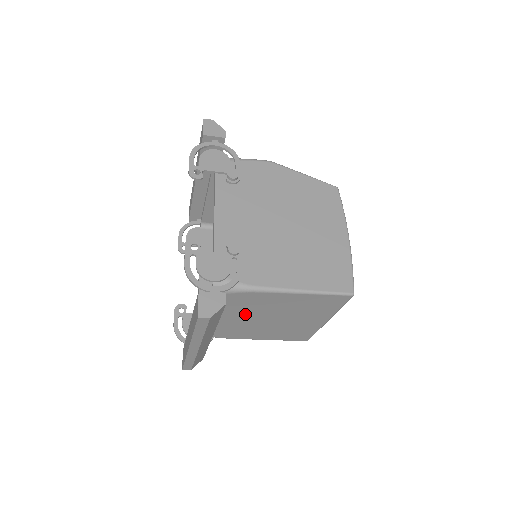
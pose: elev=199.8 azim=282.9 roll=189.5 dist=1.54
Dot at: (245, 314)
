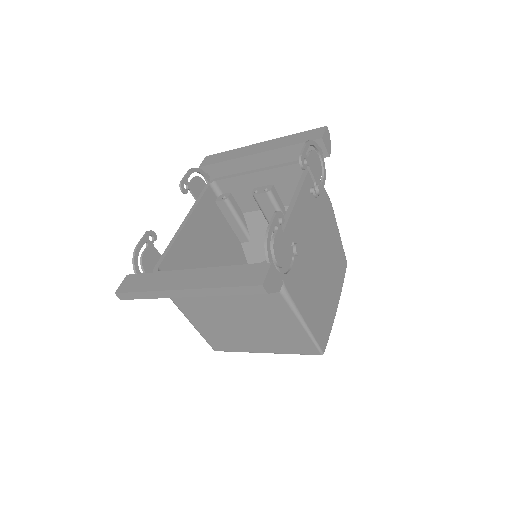
Dot at: (234, 299)
